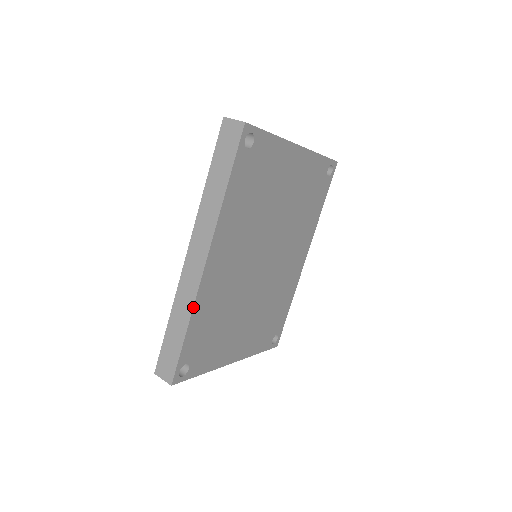
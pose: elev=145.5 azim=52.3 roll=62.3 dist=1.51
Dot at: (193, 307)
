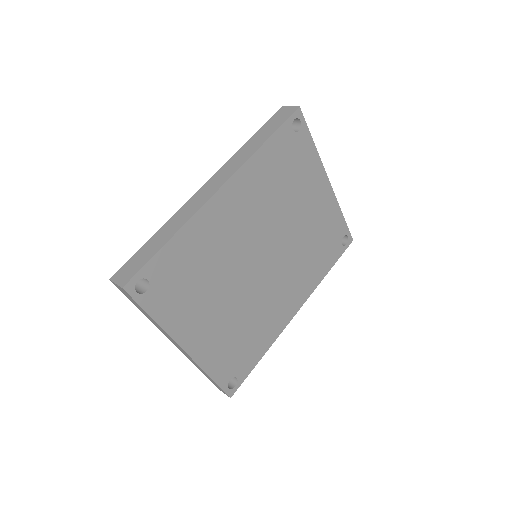
Dot at: (188, 220)
